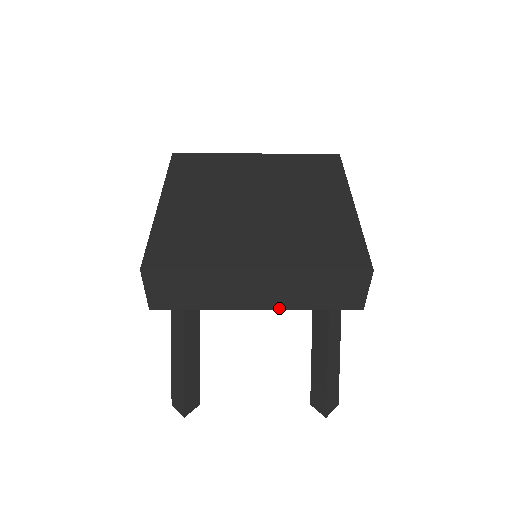
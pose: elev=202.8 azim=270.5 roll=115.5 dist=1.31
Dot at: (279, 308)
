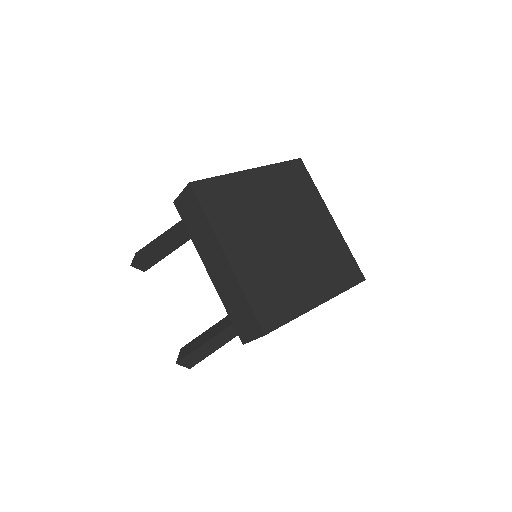
Dot at: occluded
